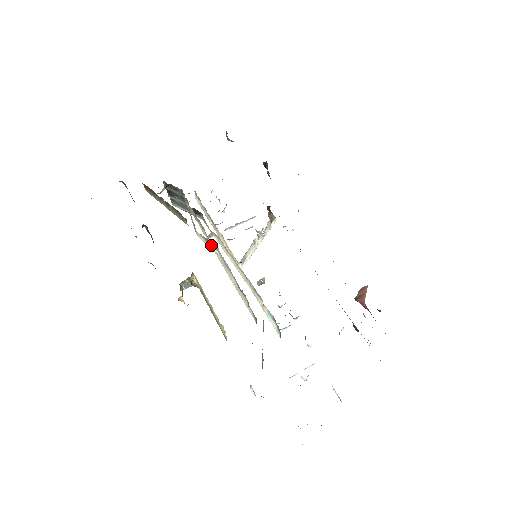
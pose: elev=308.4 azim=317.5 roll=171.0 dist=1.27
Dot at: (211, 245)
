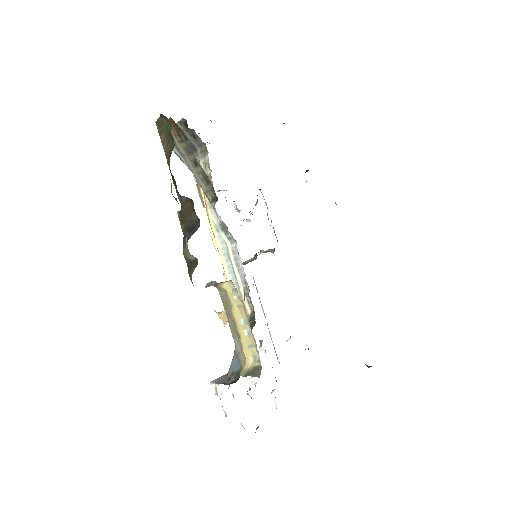
Dot at: (224, 232)
